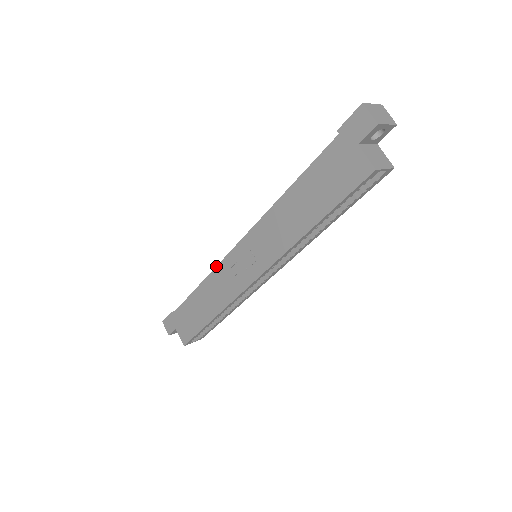
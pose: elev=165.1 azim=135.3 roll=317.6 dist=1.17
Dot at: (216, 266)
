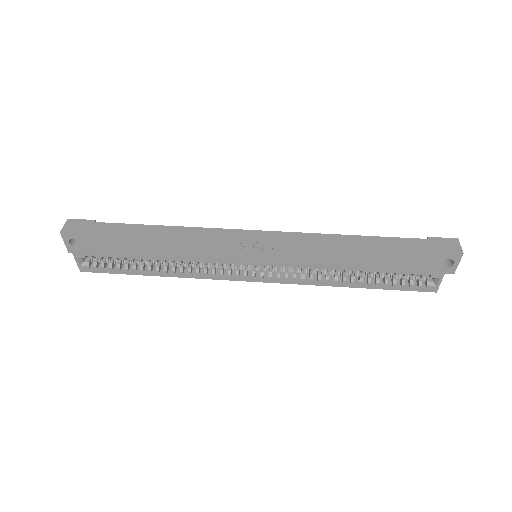
Dot at: (215, 228)
